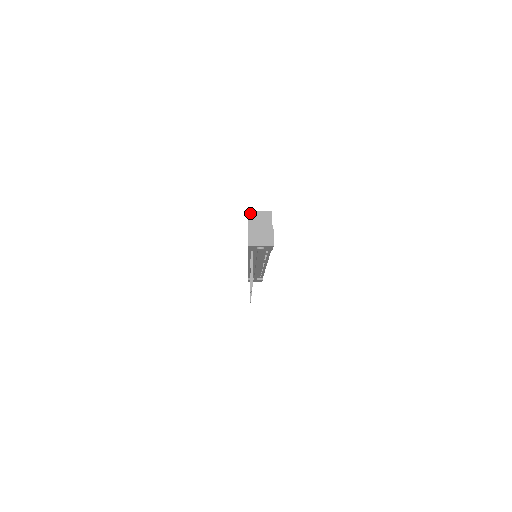
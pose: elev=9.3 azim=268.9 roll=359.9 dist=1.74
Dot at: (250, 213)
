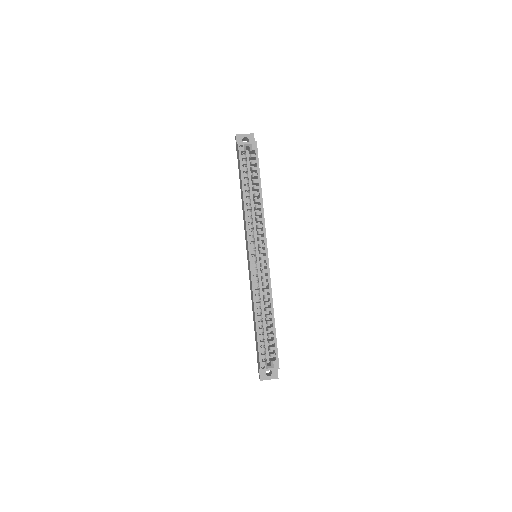
Dot at: occluded
